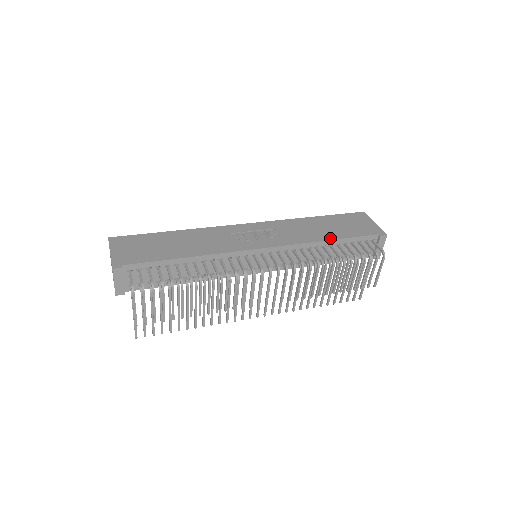
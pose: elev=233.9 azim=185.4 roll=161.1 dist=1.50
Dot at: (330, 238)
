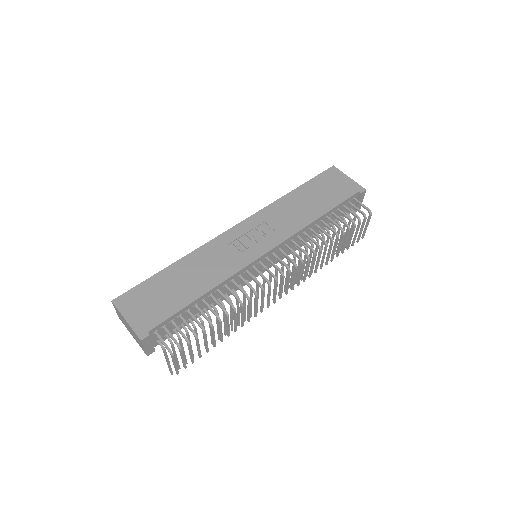
Dot at: (319, 214)
